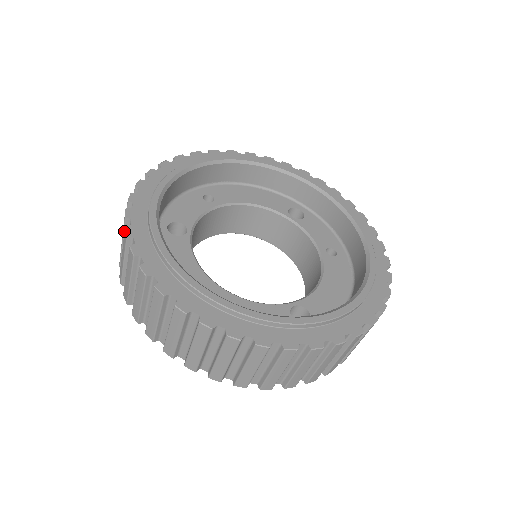
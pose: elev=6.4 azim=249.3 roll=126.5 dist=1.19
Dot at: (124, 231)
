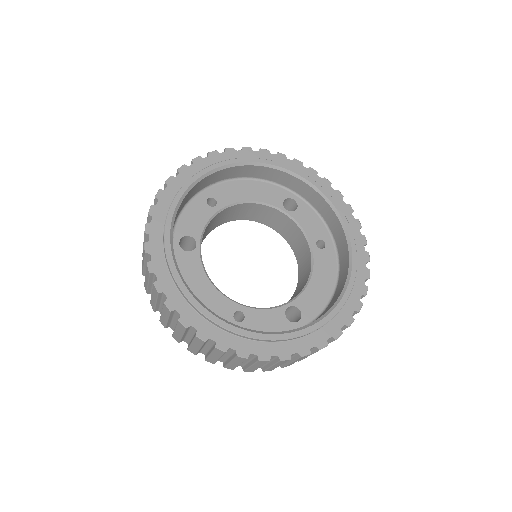
Dot at: occluded
